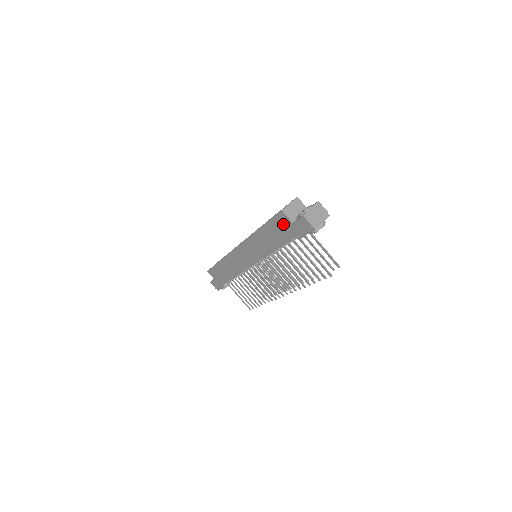
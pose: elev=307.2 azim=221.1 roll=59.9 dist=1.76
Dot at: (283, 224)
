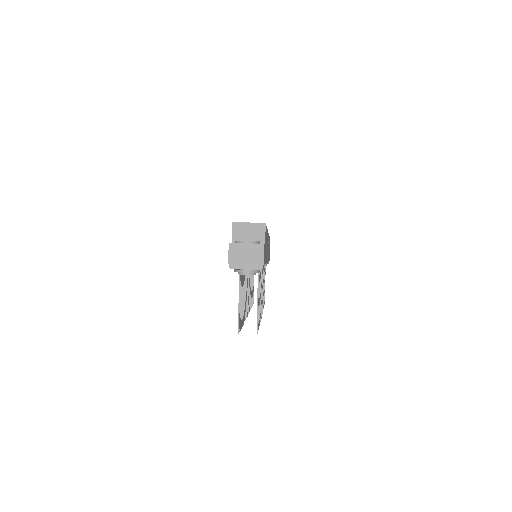
Dot at: occluded
